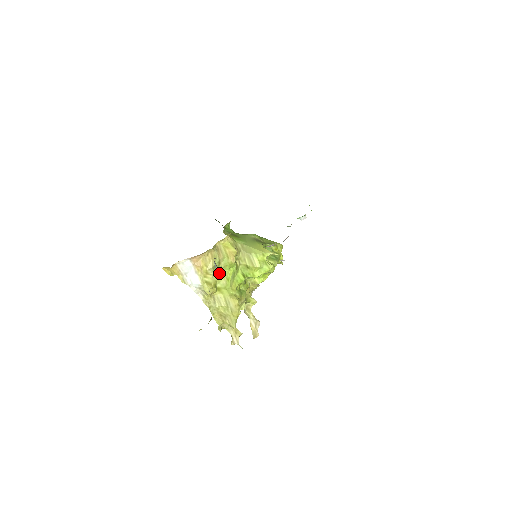
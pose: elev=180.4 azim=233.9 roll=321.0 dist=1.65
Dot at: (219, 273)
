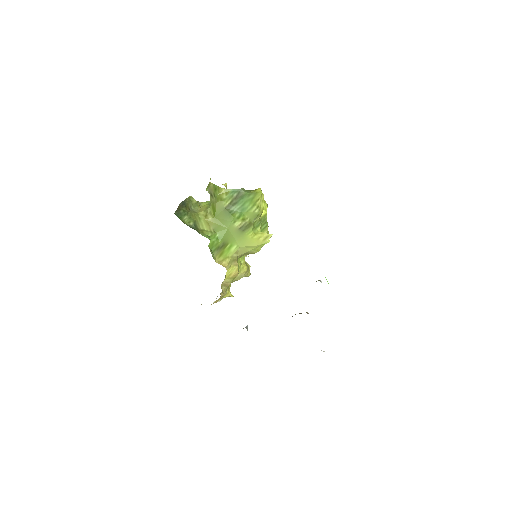
Dot at: occluded
